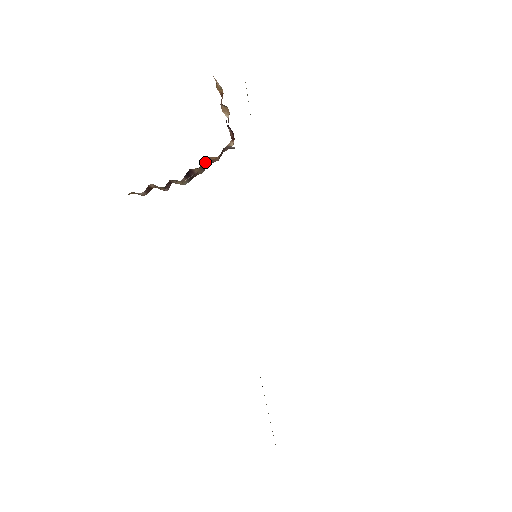
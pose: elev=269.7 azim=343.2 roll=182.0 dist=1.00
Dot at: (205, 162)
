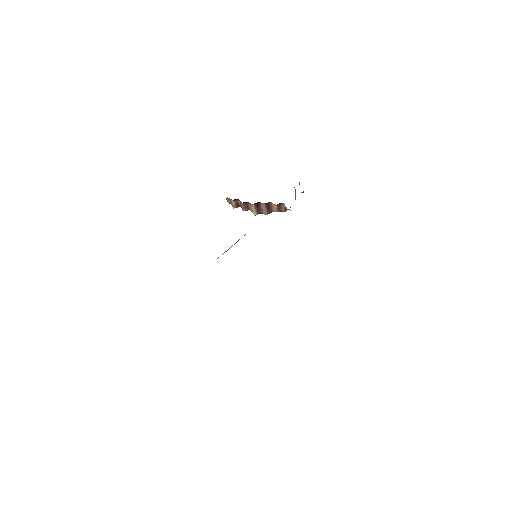
Dot at: (269, 206)
